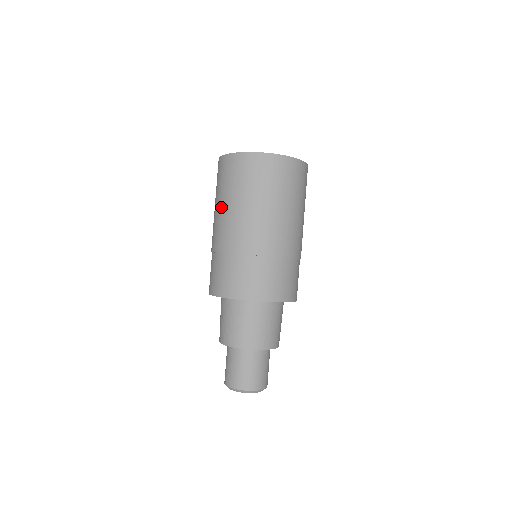
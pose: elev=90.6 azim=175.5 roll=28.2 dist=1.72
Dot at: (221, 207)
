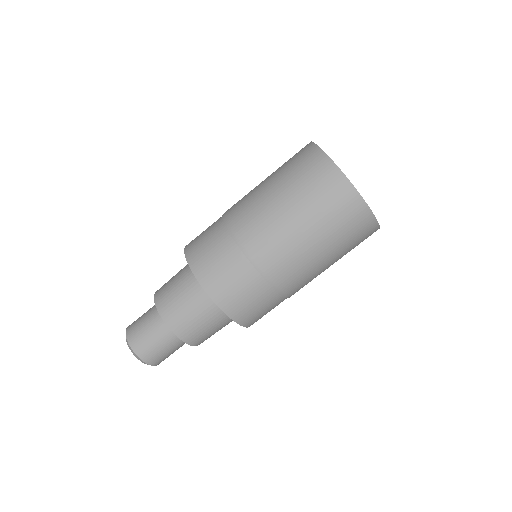
Dot at: (266, 187)
